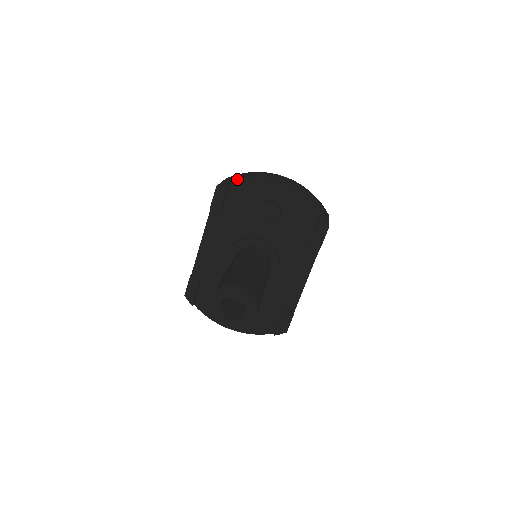
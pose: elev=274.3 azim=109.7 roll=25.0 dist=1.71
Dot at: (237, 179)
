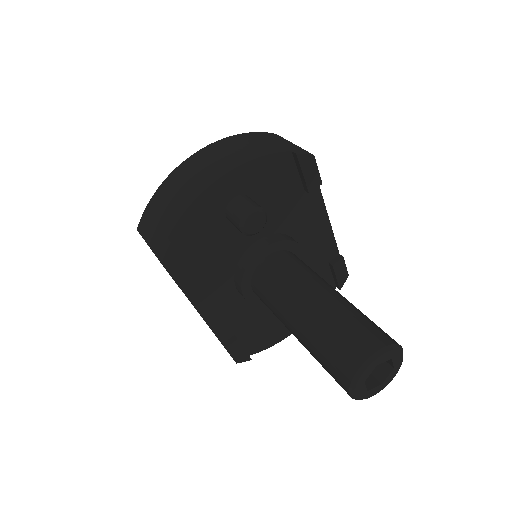
Dot at: (172, 229)
